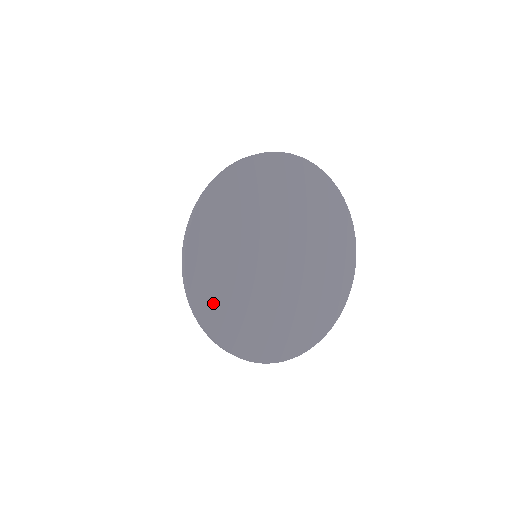
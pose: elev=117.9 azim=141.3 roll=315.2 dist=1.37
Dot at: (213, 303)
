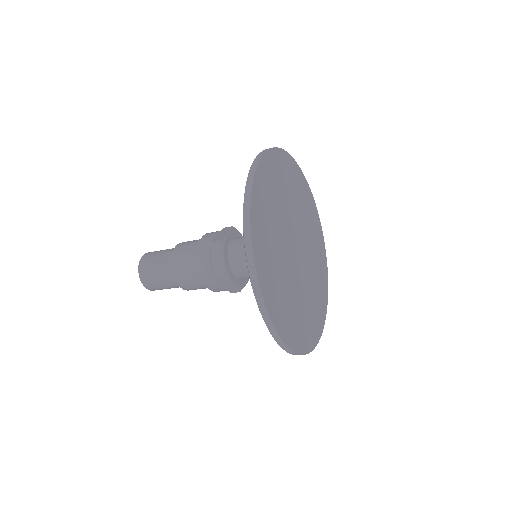
Dot at: (280, 314)
